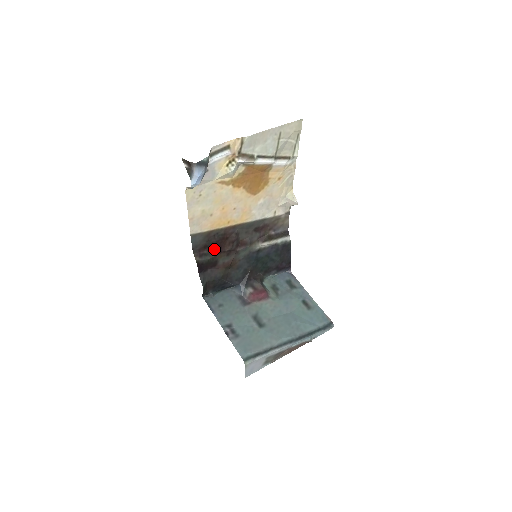
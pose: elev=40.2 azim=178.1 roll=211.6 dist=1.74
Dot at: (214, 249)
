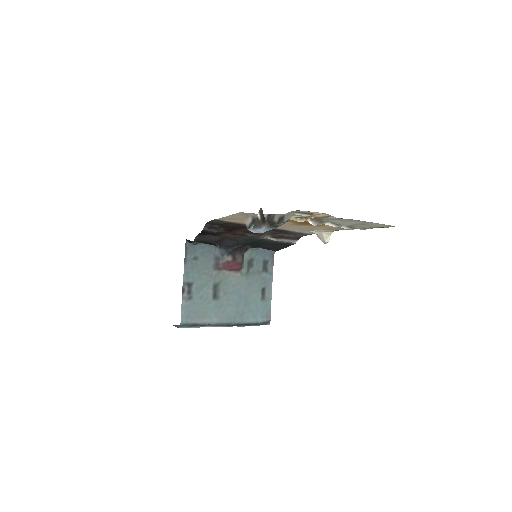
Dot at: (226, 228)
